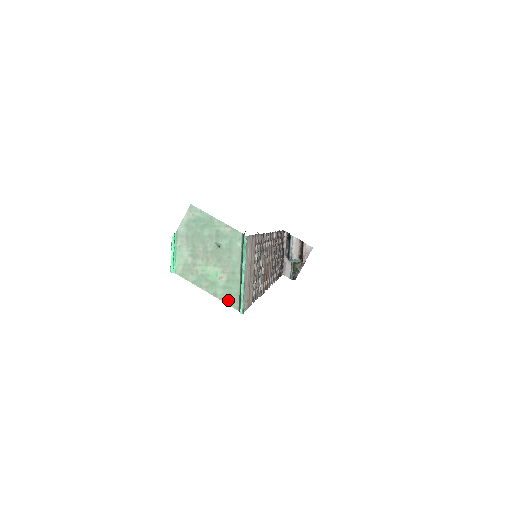
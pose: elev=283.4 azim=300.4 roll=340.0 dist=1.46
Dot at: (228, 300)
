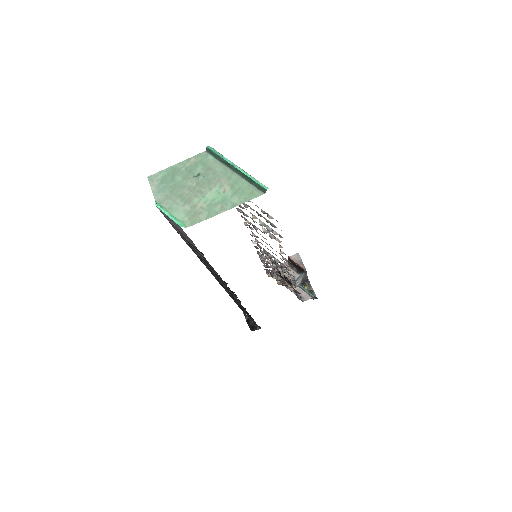
Dot at: (248, 197)
